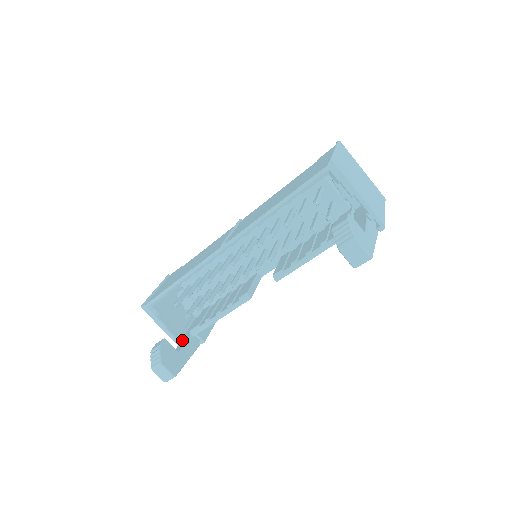
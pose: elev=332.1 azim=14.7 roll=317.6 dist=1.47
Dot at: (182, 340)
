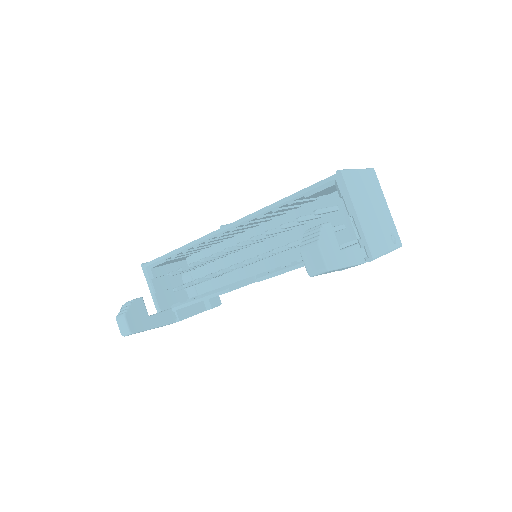
Dot at: occluded
